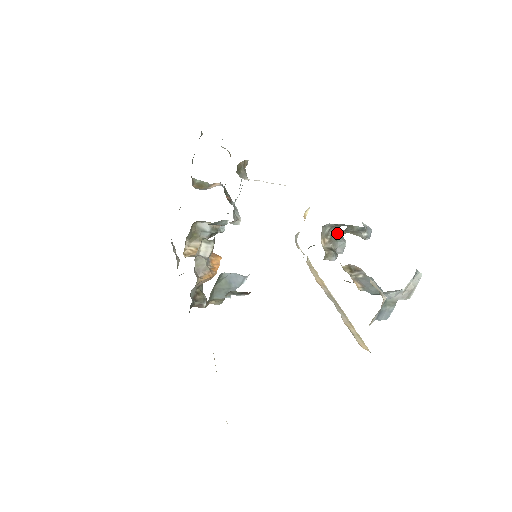
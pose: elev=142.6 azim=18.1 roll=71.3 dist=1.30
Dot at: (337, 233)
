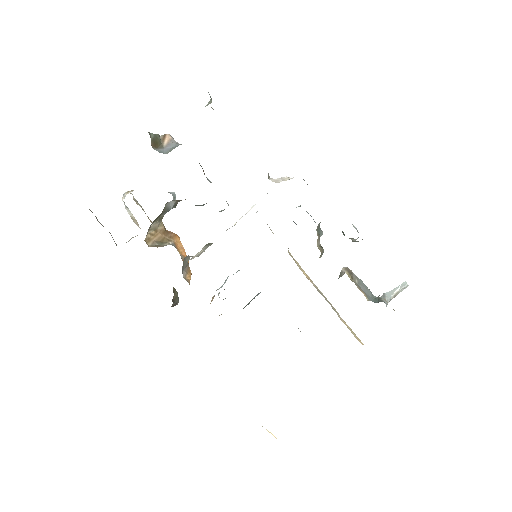
Dot at: occluded
